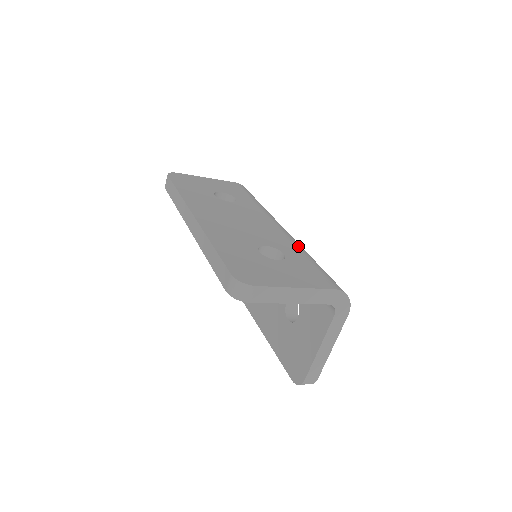
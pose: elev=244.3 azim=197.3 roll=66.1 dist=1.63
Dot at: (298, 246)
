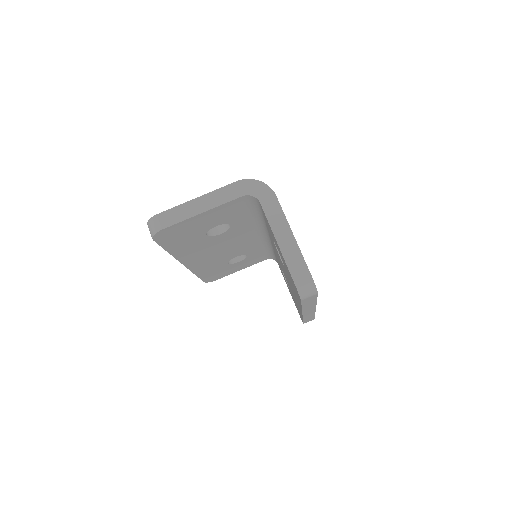
Dot at: occluded
